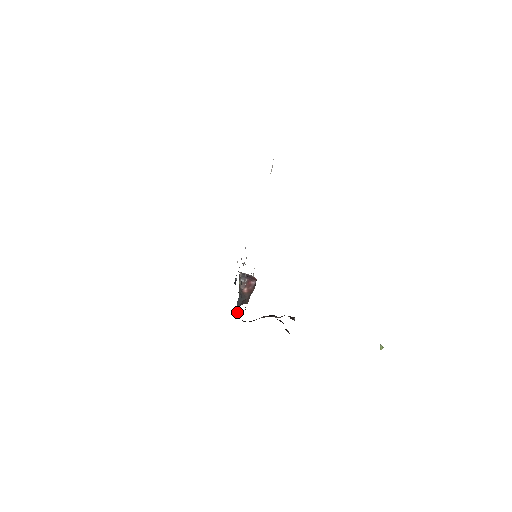
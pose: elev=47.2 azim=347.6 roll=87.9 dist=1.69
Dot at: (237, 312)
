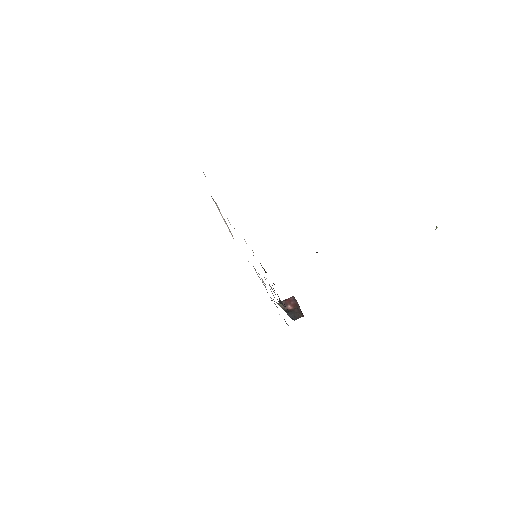
Dot at: occluded
